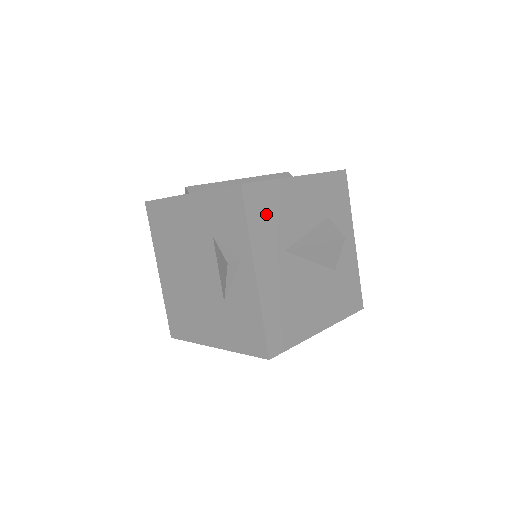
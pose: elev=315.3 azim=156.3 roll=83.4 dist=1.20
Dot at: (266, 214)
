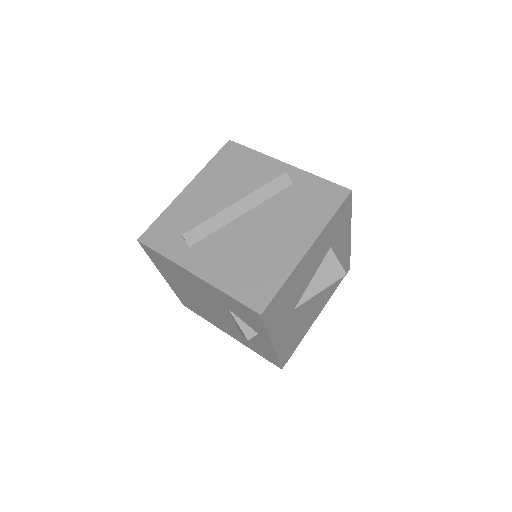
Dot at: (281, 307)
